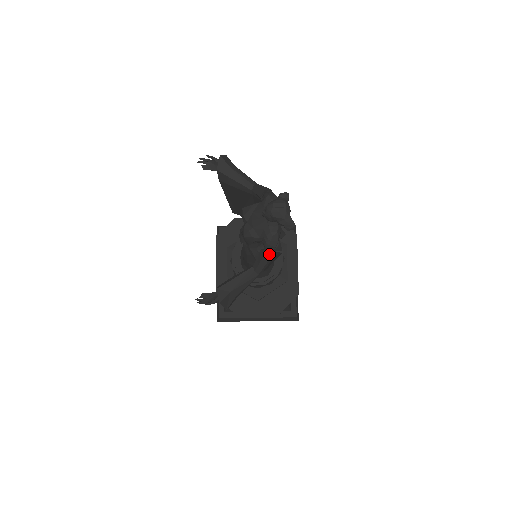
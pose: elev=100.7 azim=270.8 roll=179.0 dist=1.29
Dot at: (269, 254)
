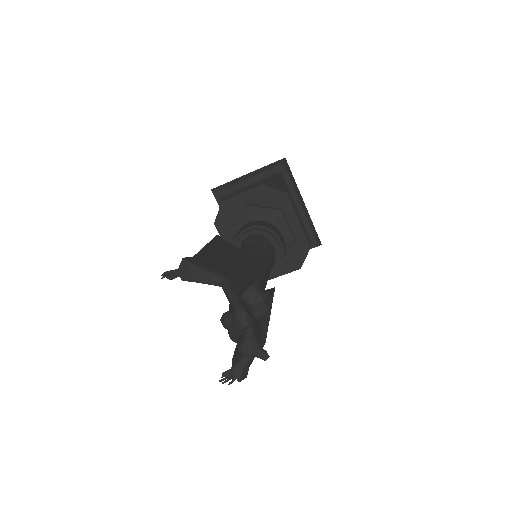
Dot at: occluded
